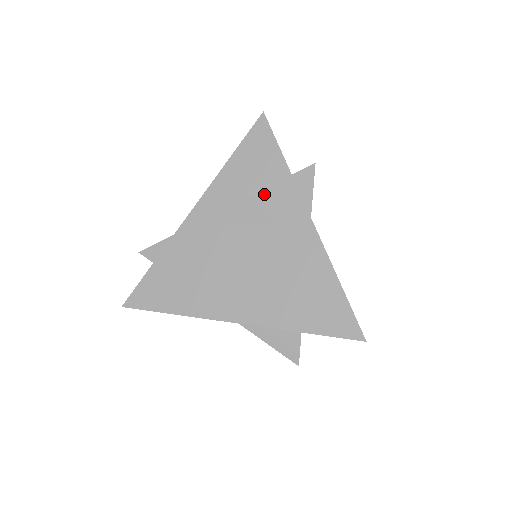
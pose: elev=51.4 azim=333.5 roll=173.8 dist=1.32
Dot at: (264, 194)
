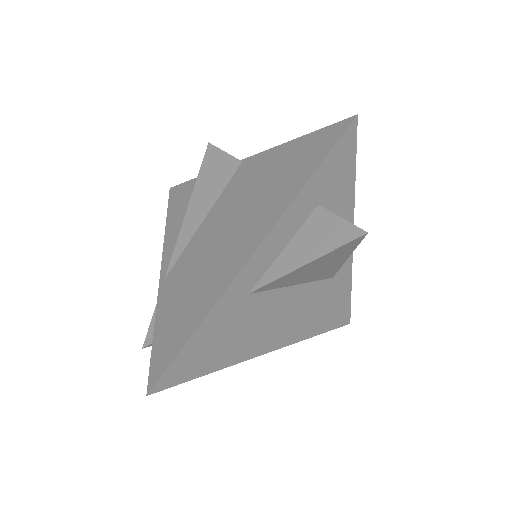
Dot at: (196, 193)
